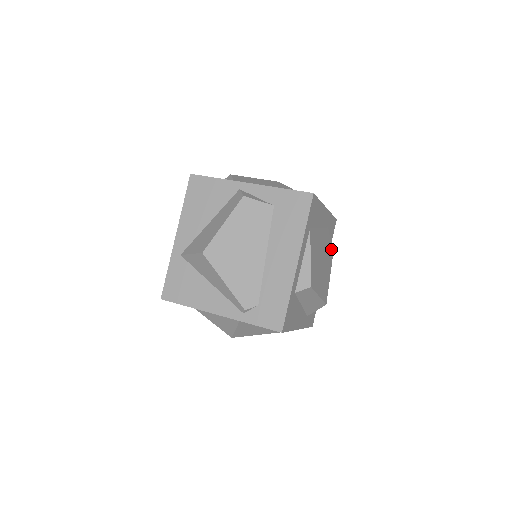
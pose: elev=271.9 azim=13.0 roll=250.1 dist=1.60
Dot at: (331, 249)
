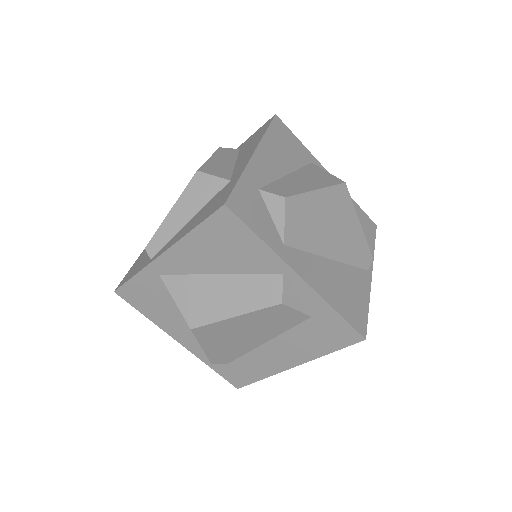
Dot at: occluded
